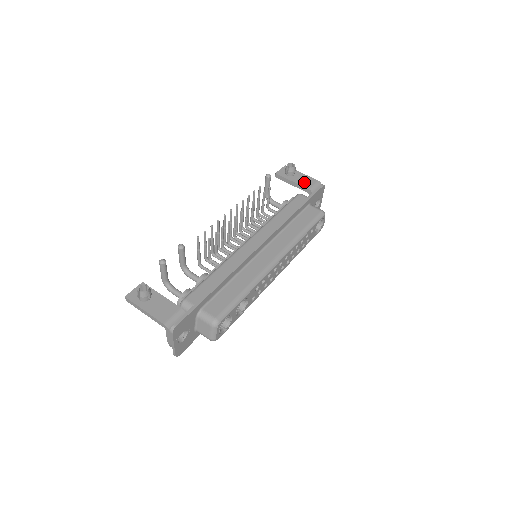
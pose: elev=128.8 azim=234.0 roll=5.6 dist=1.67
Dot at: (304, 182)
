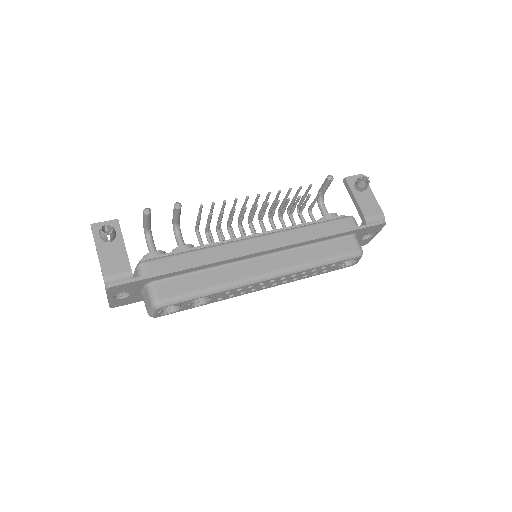
Dot at: (366, 206)
